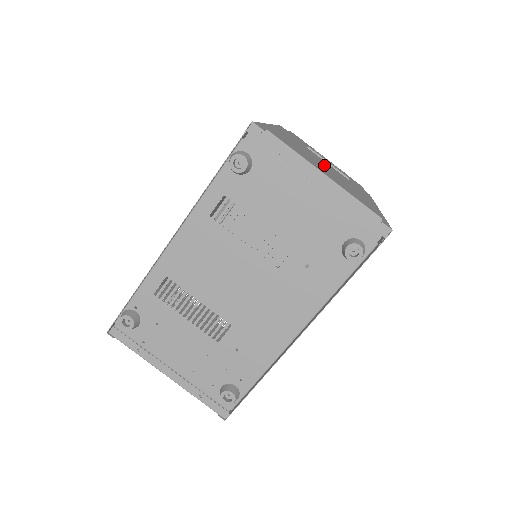
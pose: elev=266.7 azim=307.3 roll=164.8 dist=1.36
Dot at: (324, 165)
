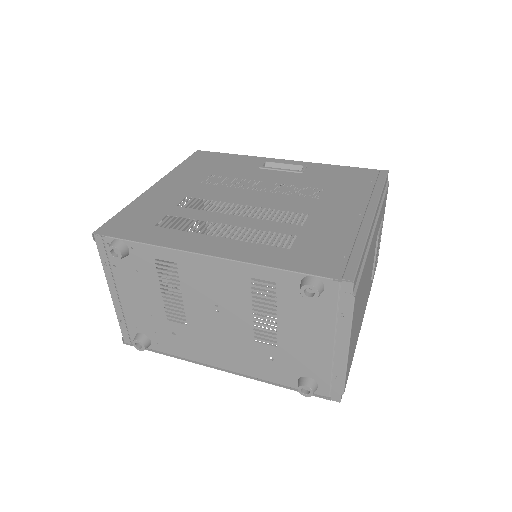
Dot at: occluded
